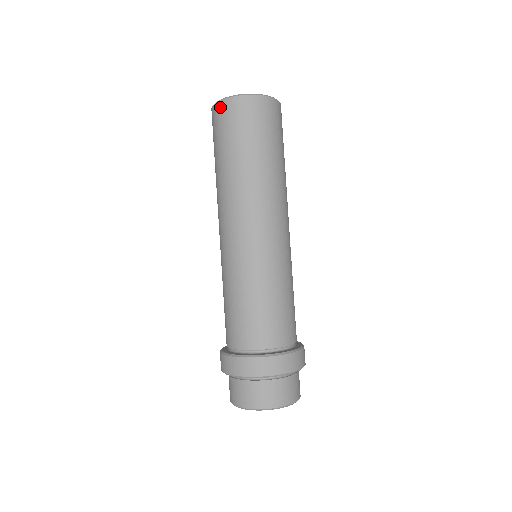
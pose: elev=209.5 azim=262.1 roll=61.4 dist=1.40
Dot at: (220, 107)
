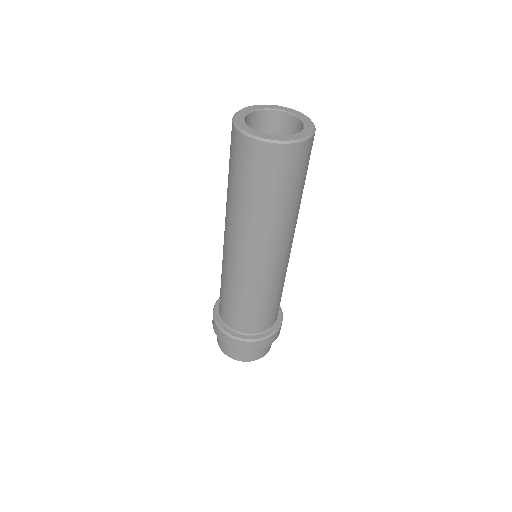
Dot at: (255, 147)
